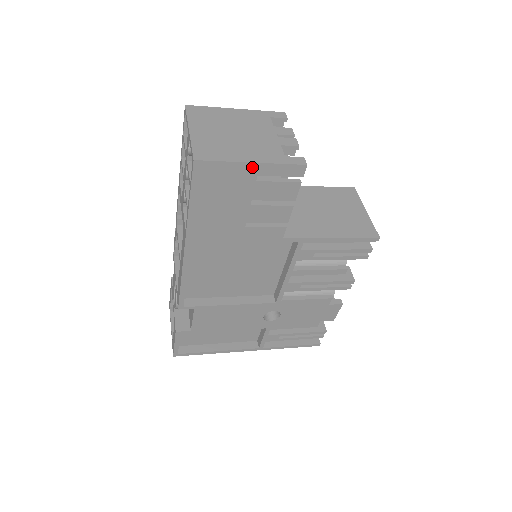
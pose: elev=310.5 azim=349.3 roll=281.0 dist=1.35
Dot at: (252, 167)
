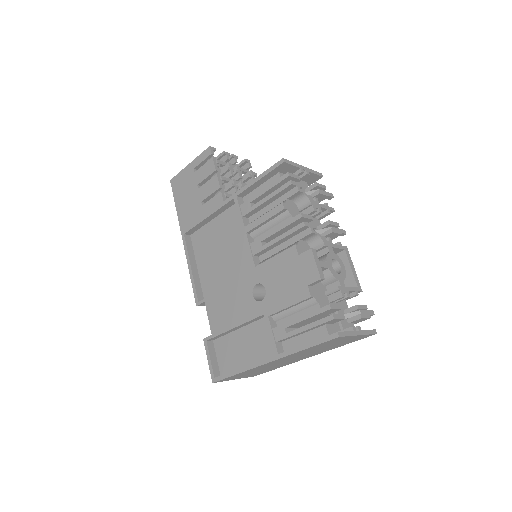
Dot at: (190, 166)
